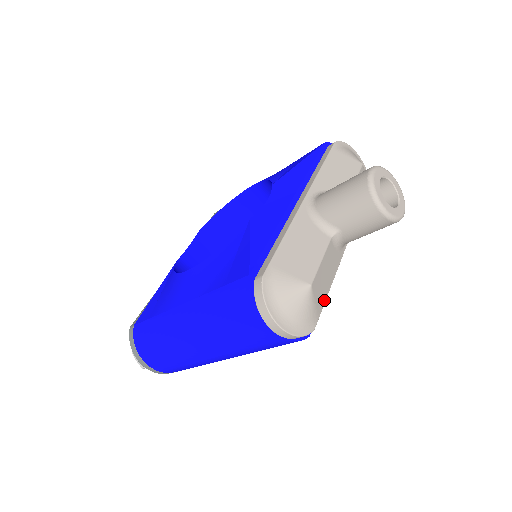
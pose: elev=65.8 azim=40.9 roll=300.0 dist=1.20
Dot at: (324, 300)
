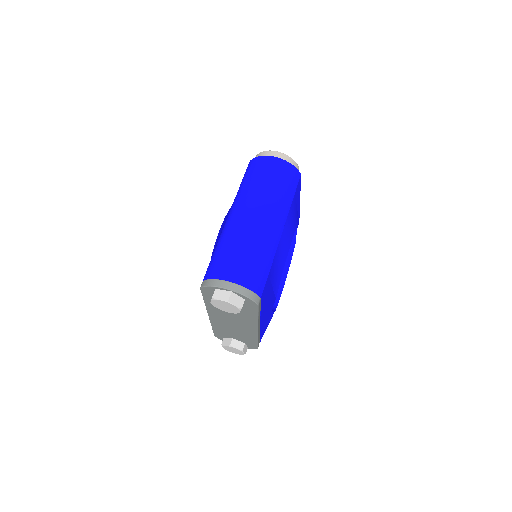
Dot at: occluded
